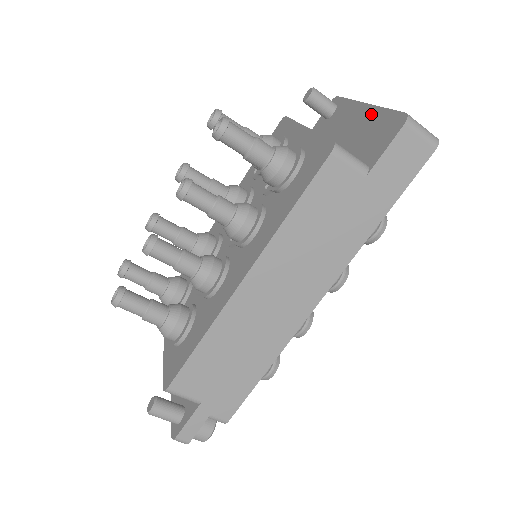
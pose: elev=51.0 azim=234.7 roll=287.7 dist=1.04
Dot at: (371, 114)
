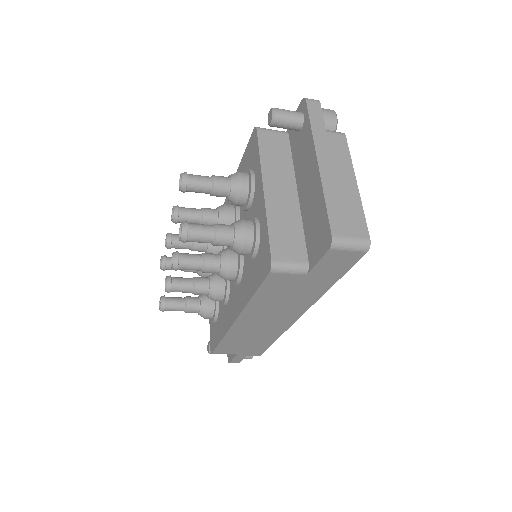
Dot at: (317, 190)
